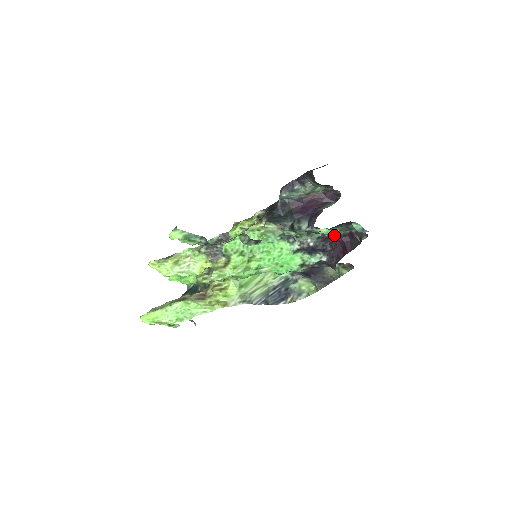
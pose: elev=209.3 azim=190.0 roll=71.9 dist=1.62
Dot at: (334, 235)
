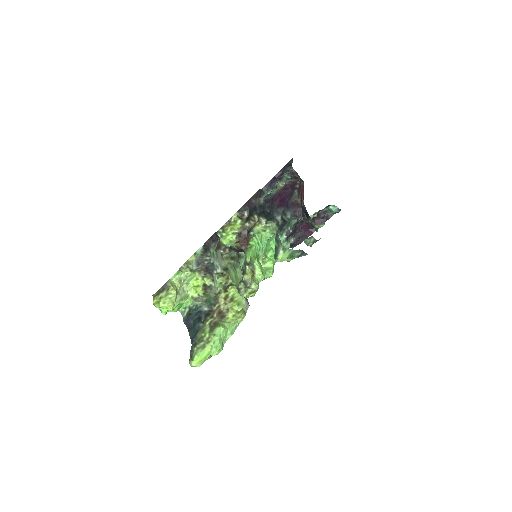
Dot at: occluded
